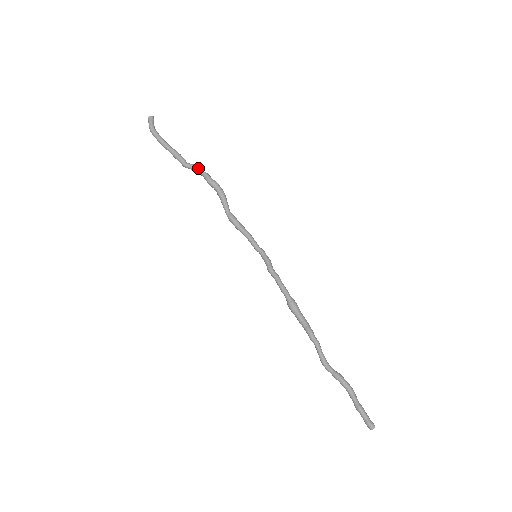
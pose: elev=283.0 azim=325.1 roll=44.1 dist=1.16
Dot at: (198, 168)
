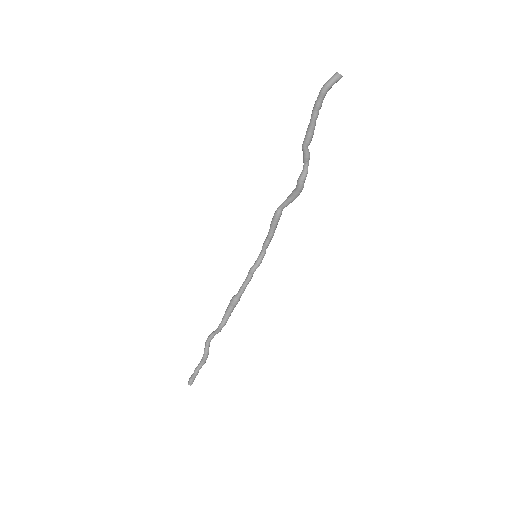
Dot at: (308, 161)
